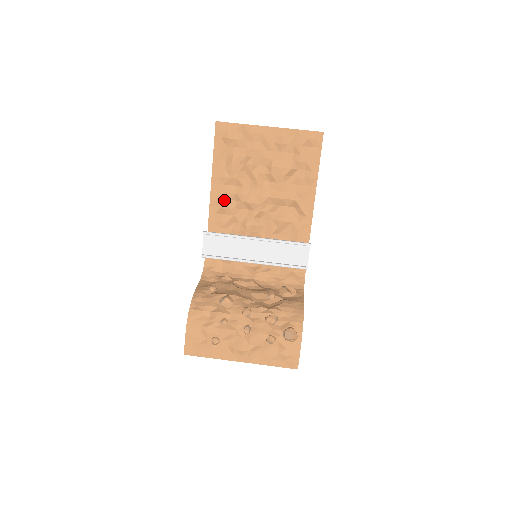
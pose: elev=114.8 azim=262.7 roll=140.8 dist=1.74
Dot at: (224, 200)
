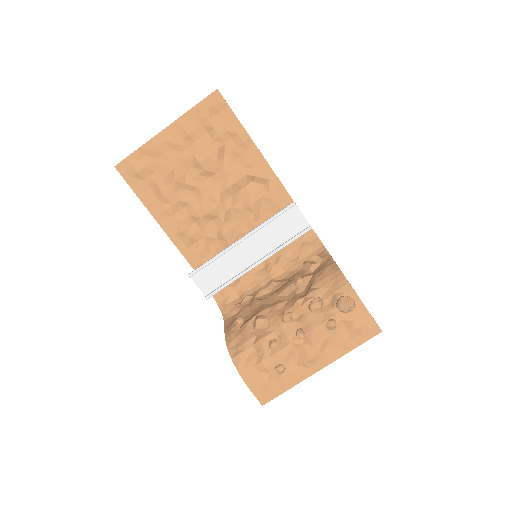
Dot at: (184, 230)
